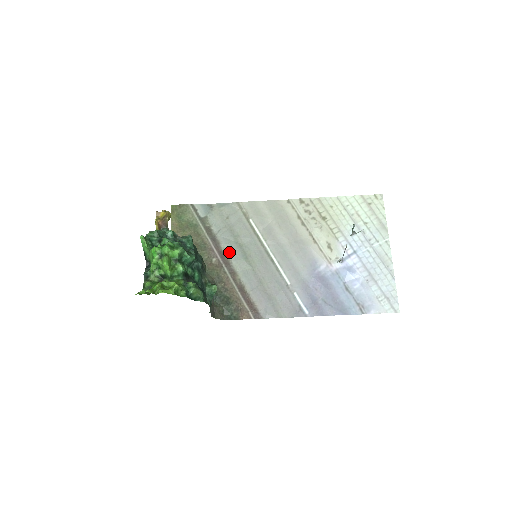
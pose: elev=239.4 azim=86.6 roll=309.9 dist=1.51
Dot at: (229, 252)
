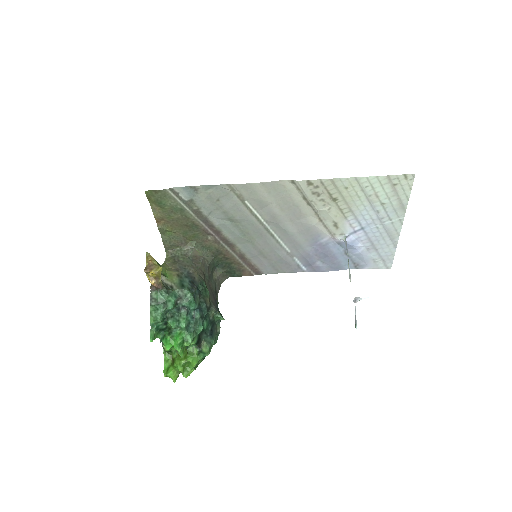
Dot at: (225, 231)
